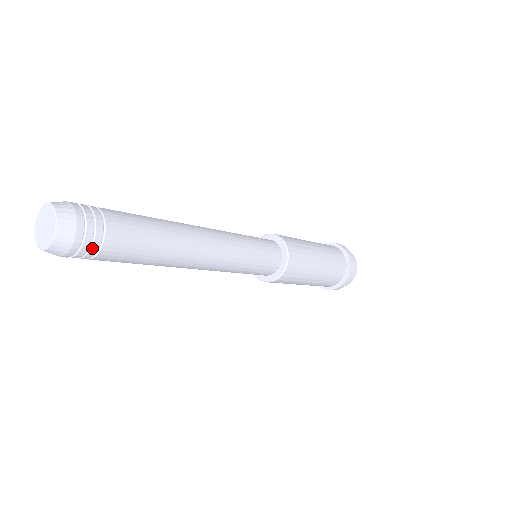
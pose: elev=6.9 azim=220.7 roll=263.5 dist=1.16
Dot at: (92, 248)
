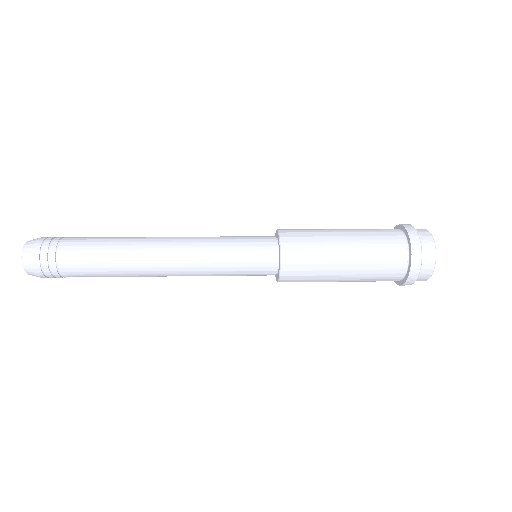
Dot at: (54, 274)
